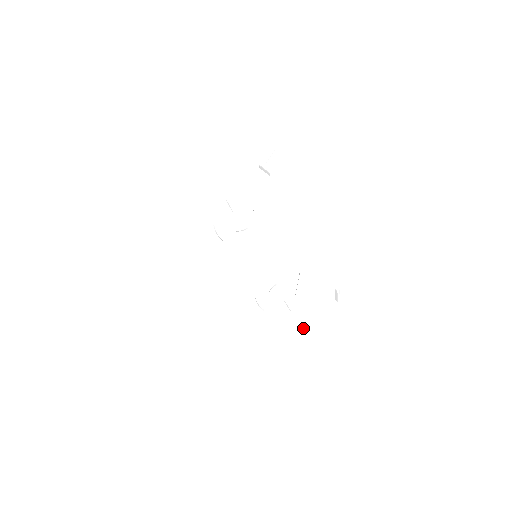
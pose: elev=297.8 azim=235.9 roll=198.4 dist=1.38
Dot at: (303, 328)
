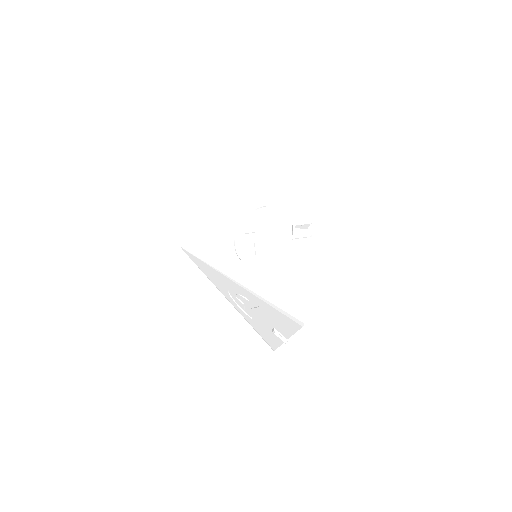
Dot at: (248, 318)
